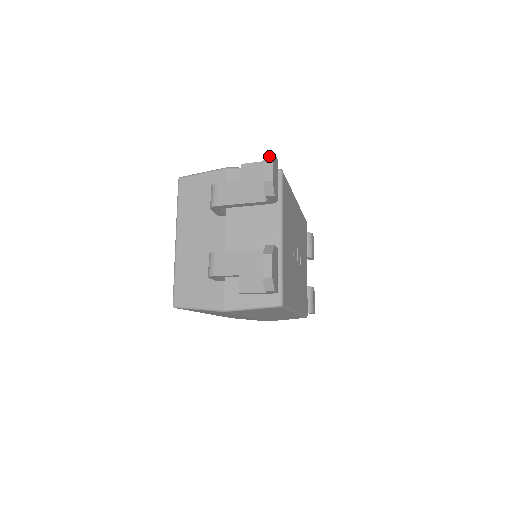
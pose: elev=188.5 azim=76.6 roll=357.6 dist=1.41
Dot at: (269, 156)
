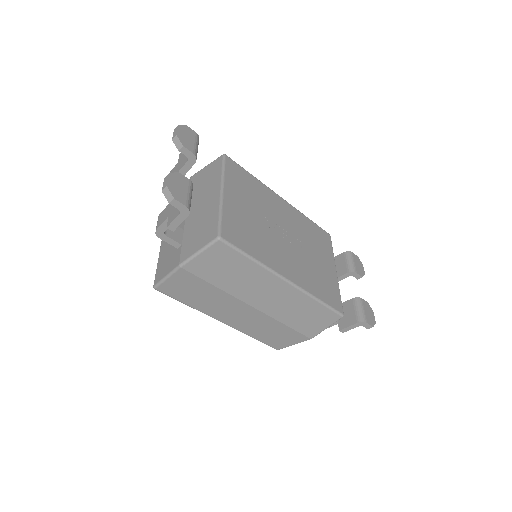
Dot at: occluded
